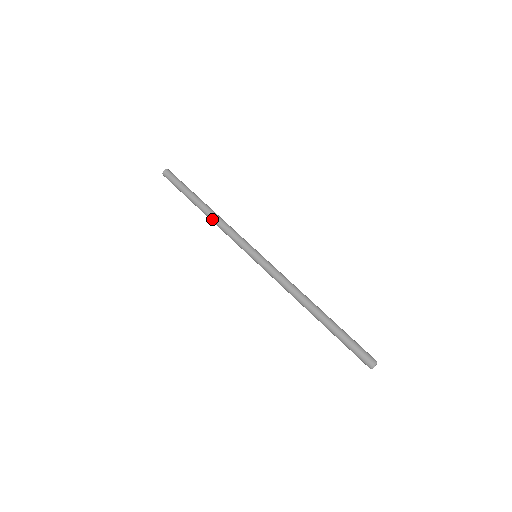
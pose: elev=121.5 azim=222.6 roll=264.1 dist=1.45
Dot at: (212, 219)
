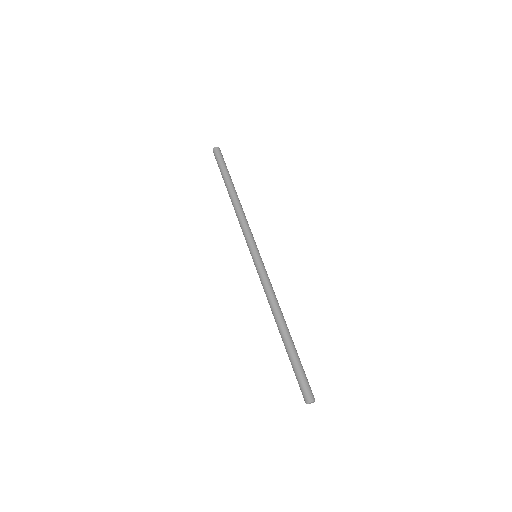
Dot at: (234, 208)
